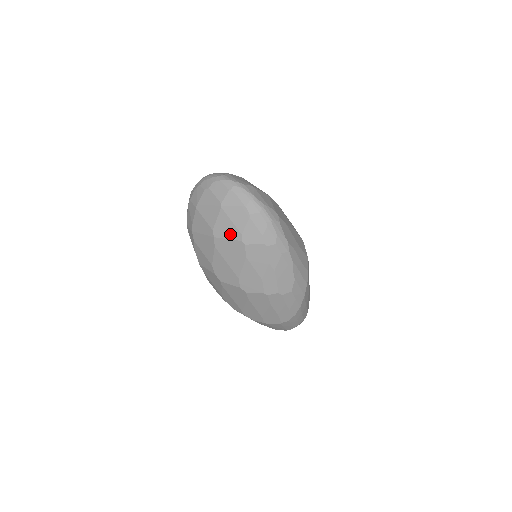
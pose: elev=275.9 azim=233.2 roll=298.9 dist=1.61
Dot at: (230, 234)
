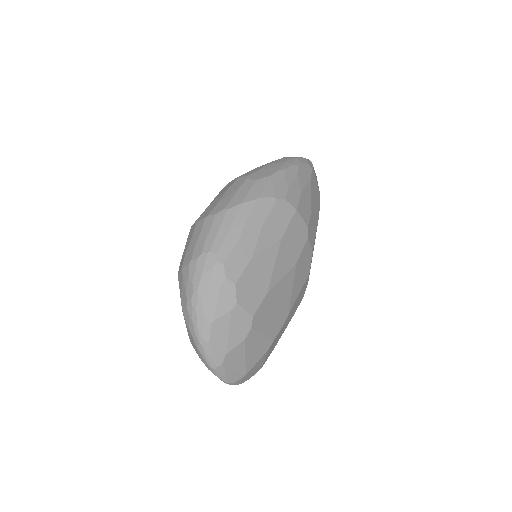
Dot at: occluded
